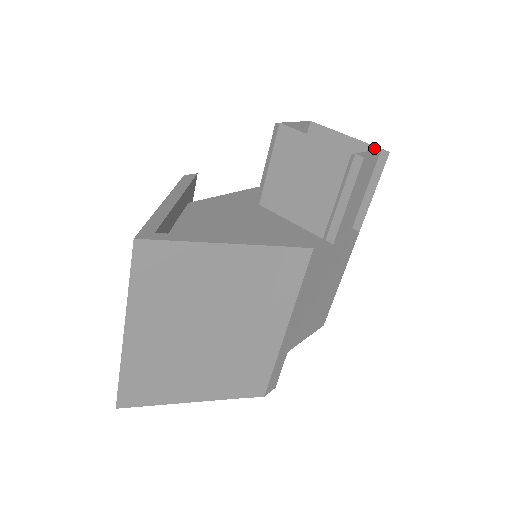
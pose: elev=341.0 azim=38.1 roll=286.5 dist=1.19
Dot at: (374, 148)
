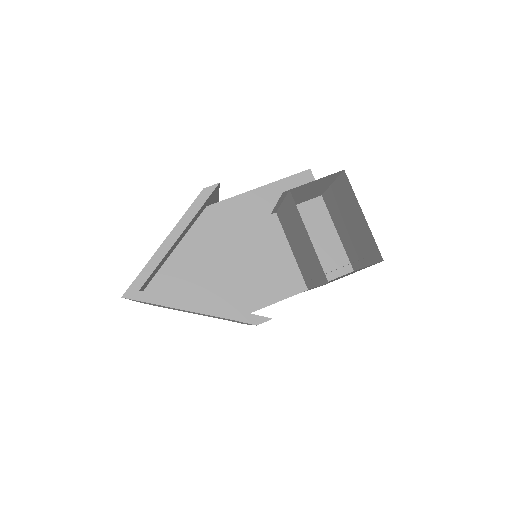
Dot at: (376, 245)
